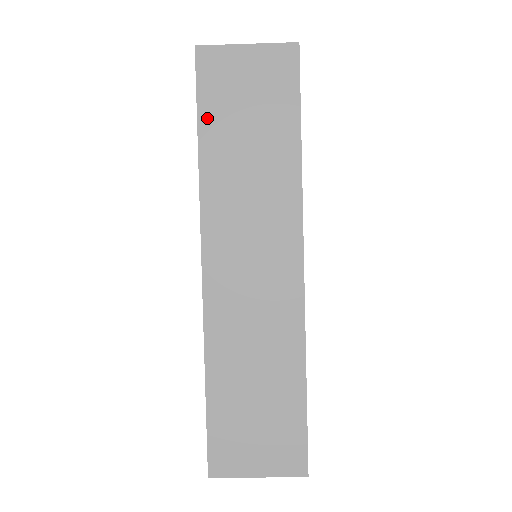
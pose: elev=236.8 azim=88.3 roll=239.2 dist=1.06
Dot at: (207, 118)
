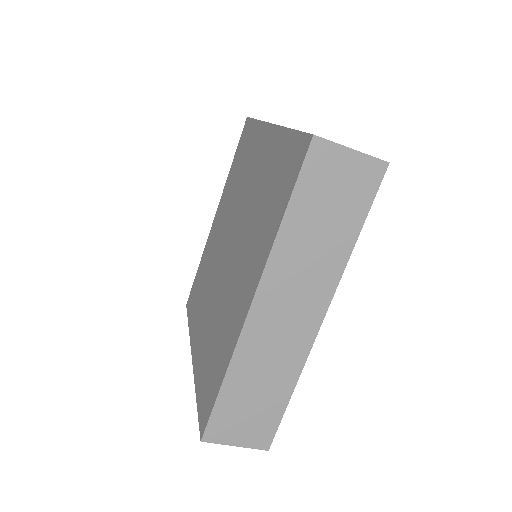
Dot at: (299, 196)
